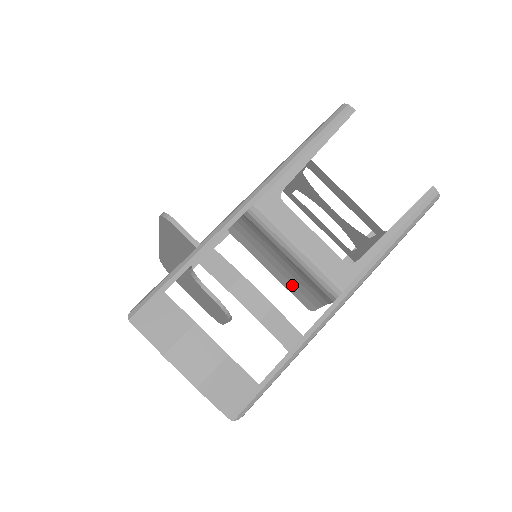
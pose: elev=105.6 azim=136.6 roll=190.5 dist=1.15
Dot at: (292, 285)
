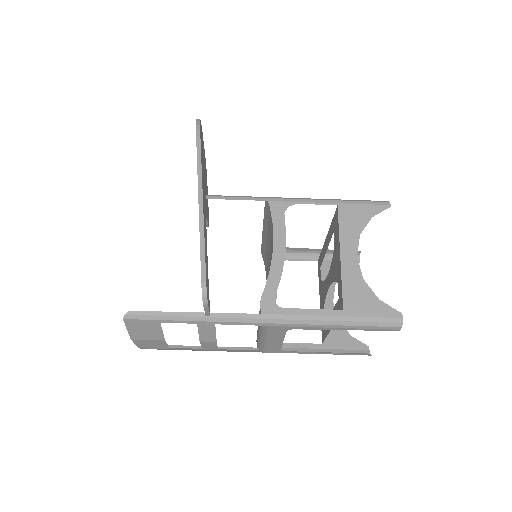
Dot at: (265, 249)
